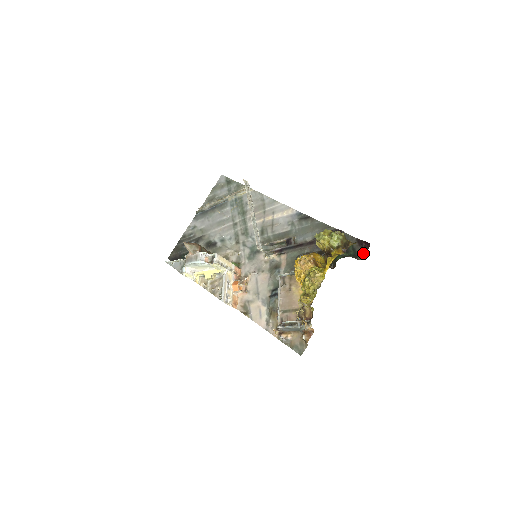
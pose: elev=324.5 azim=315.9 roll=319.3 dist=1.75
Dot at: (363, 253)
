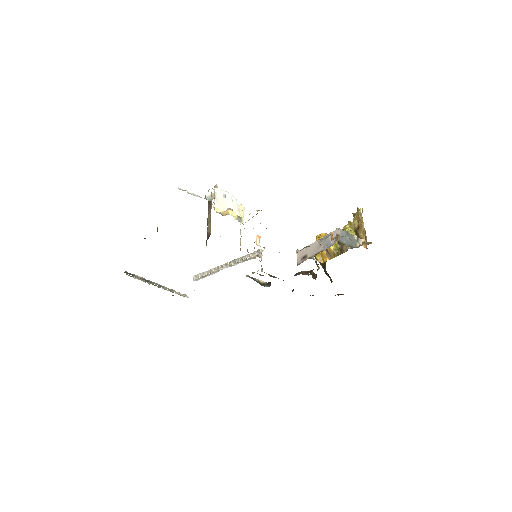
Dot at: occluded
